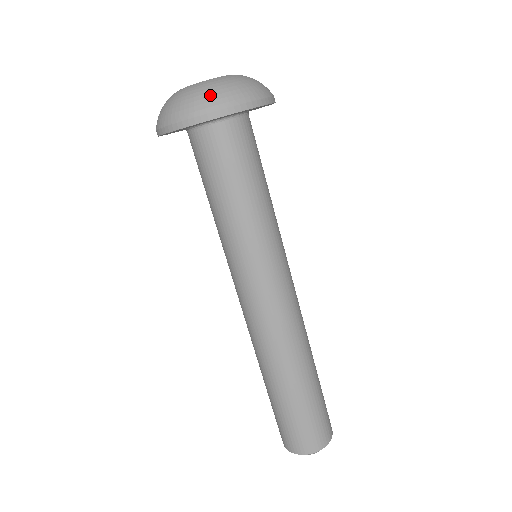
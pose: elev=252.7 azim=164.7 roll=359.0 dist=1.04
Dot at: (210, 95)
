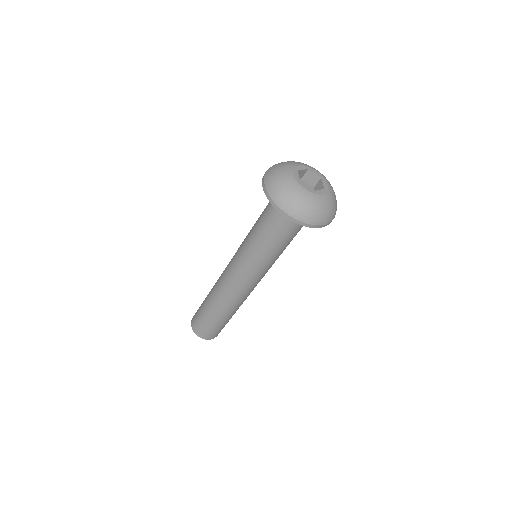
Dot at: (315, 213)
